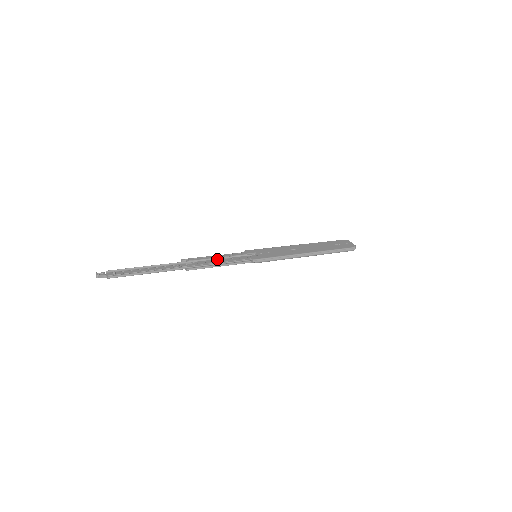
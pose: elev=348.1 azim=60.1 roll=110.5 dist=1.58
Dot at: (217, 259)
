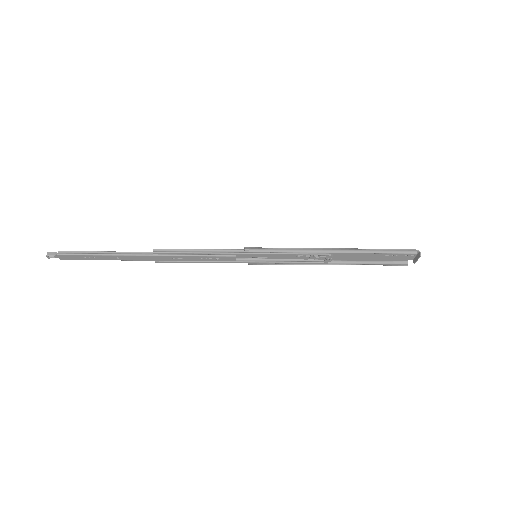
Dot at: occluded
